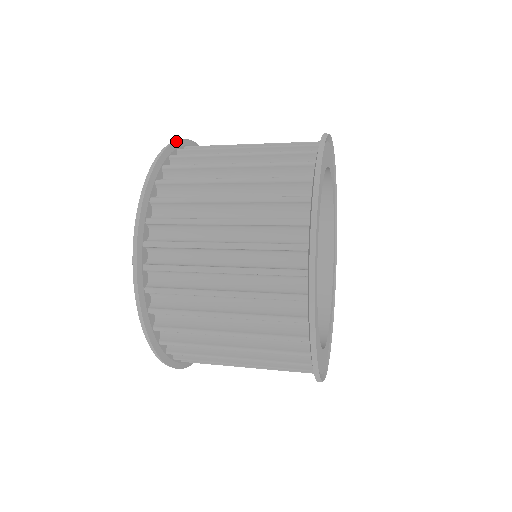
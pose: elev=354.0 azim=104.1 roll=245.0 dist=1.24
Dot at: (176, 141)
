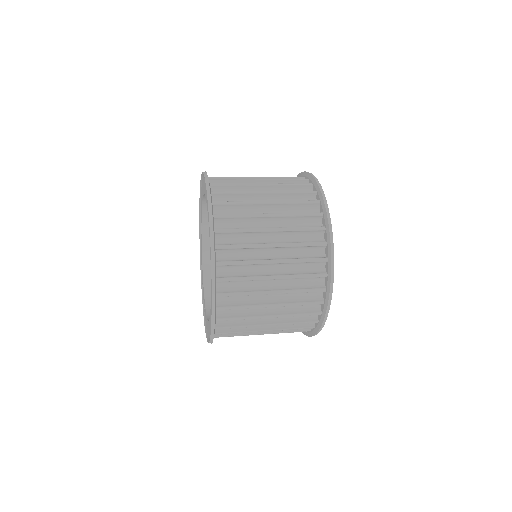
Dot at: occluded
